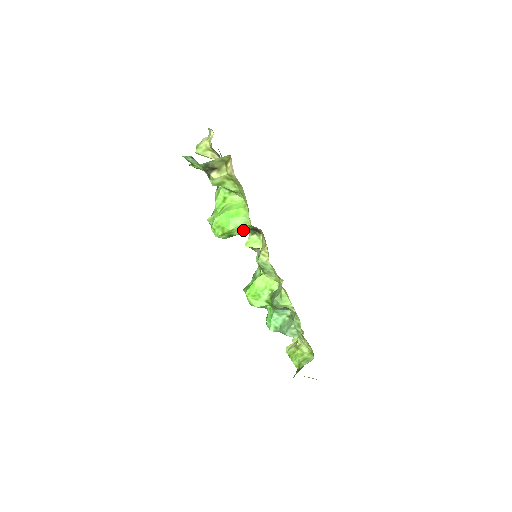
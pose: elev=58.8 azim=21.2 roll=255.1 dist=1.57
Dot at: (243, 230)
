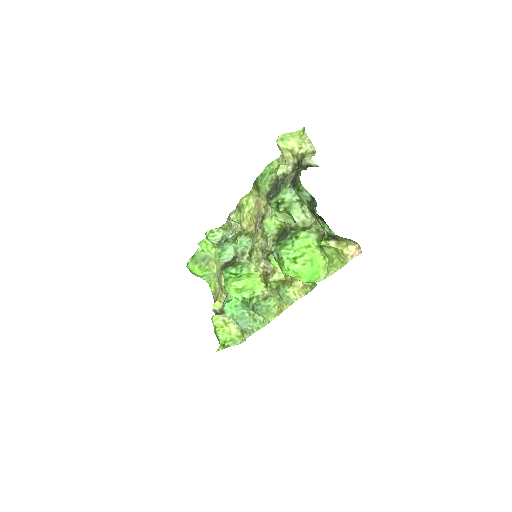
Dot at: occluded
